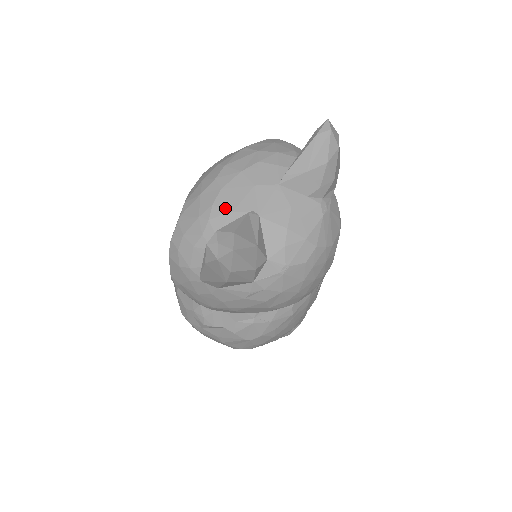
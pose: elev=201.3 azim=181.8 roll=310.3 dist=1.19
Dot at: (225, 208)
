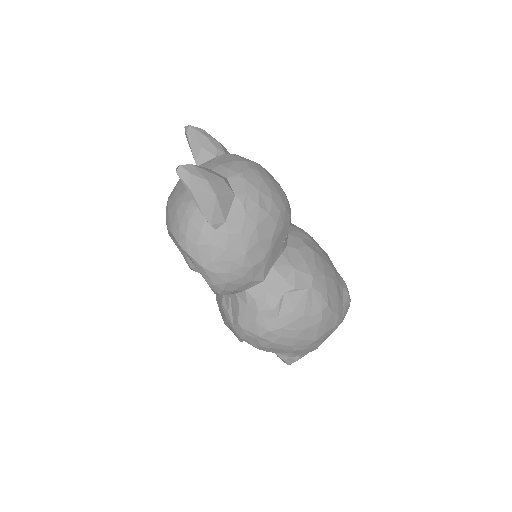
Dot at: (183, 193)
